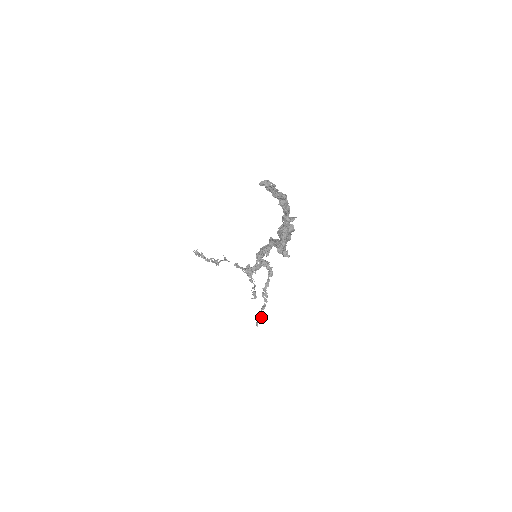
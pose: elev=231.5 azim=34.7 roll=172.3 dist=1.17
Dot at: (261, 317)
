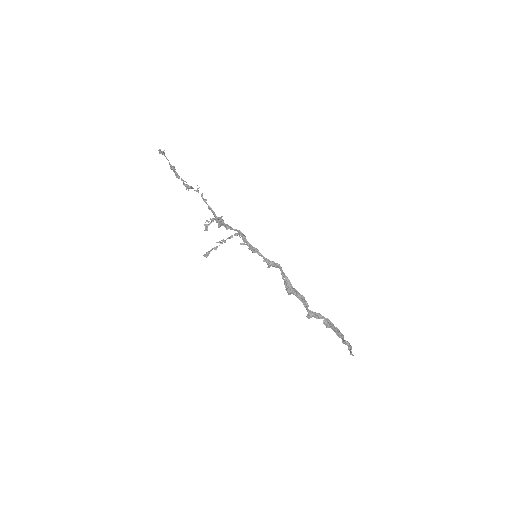
Dot at: occluded
